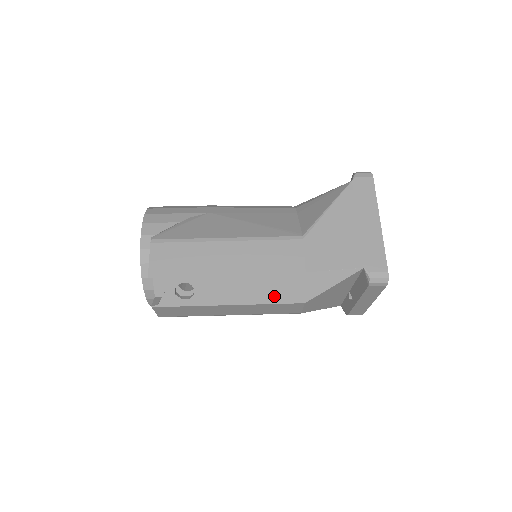
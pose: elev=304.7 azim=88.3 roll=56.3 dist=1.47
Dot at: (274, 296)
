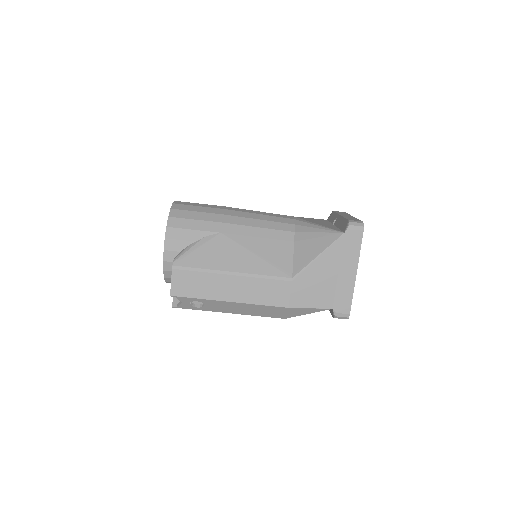
Dot at: (263, 314)
